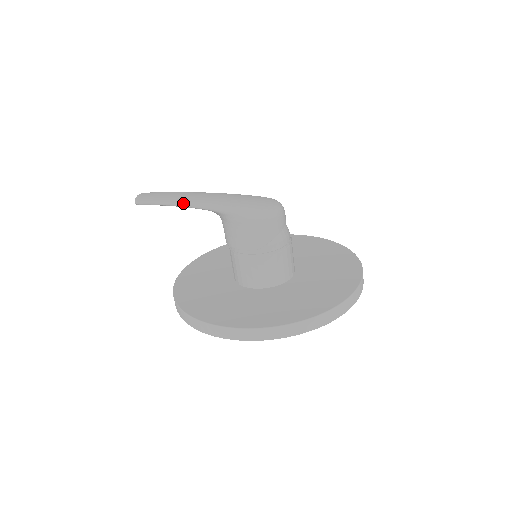
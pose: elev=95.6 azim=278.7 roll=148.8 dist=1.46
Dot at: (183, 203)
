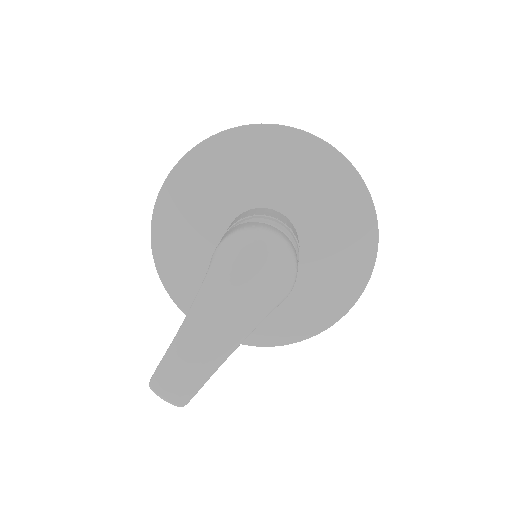
Dot at: (221, 363)
